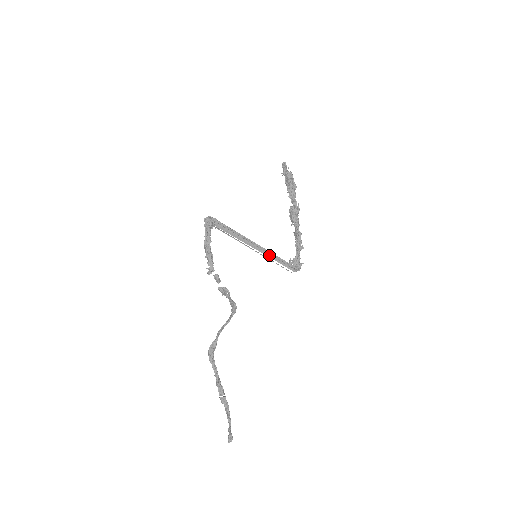
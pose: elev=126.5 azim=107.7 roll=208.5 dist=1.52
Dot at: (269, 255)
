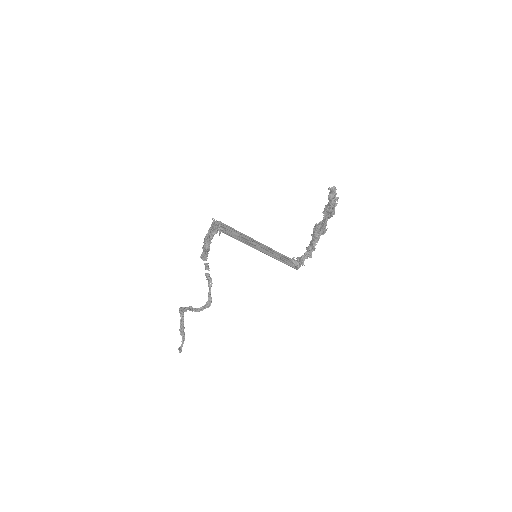
Dot at: (273, 252)
